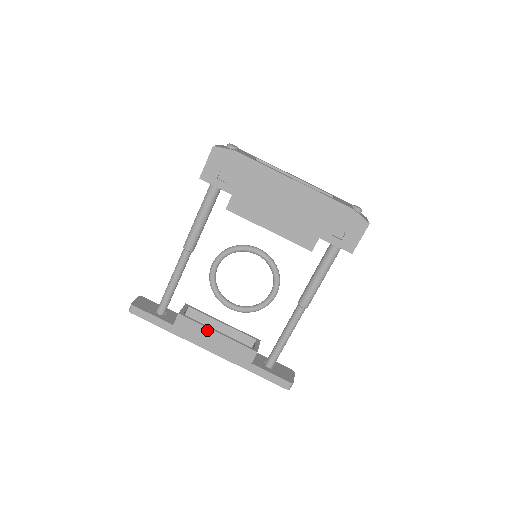
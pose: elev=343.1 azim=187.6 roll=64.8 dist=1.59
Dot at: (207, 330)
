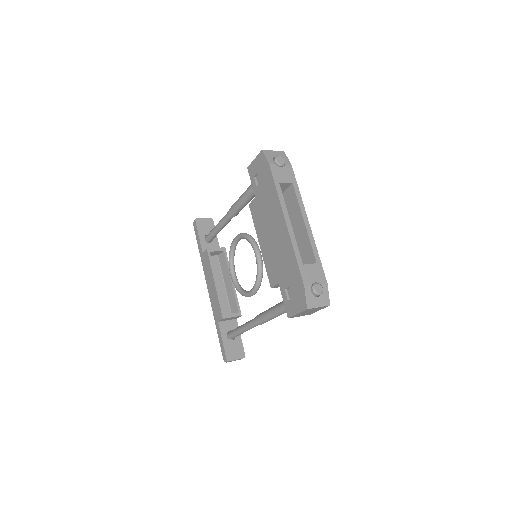
Dot at: (212, 275)
